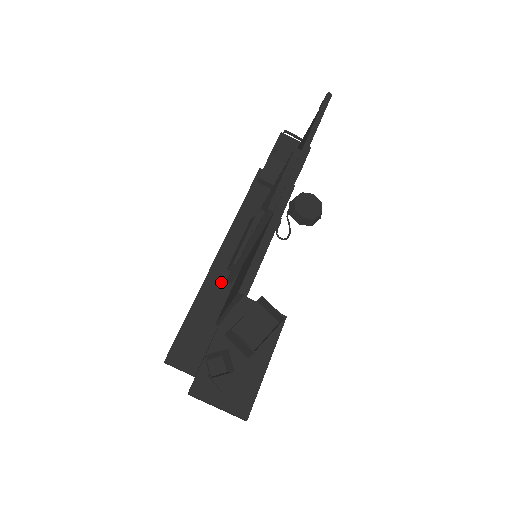
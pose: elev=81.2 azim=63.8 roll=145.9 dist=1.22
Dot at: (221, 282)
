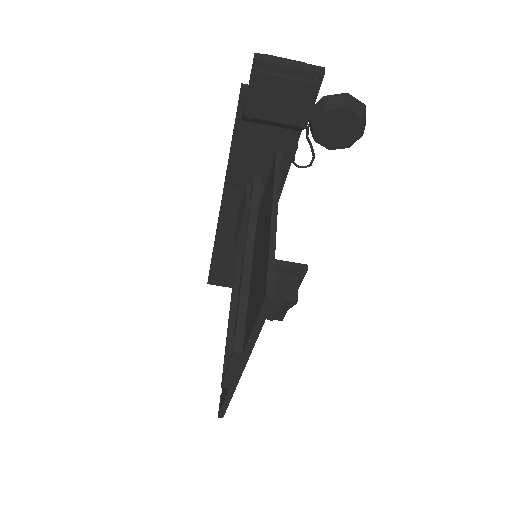
Dot at: occluded
